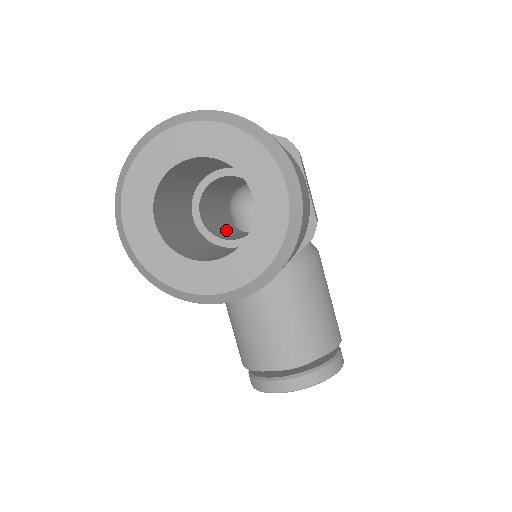
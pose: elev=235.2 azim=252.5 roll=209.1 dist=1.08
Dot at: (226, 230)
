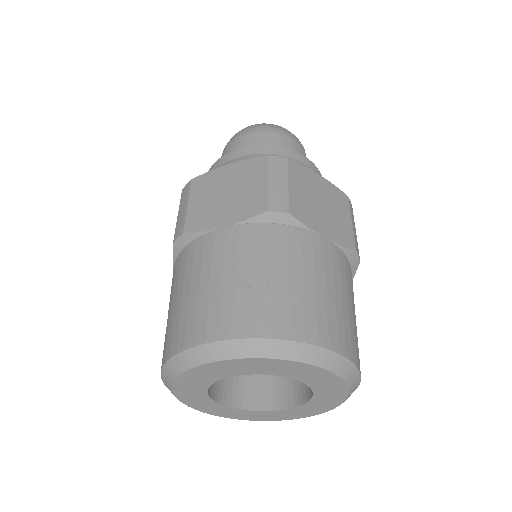
Dot at: occluded
